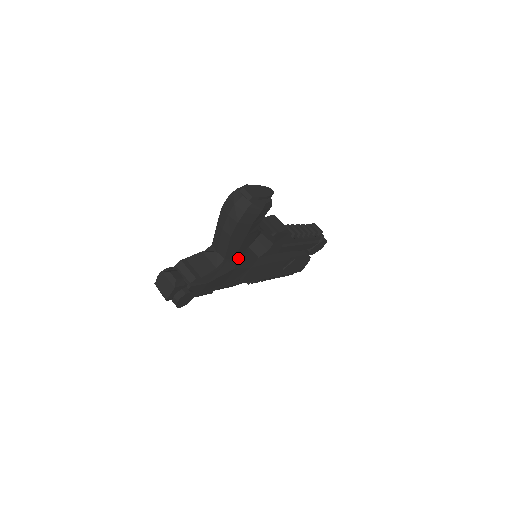
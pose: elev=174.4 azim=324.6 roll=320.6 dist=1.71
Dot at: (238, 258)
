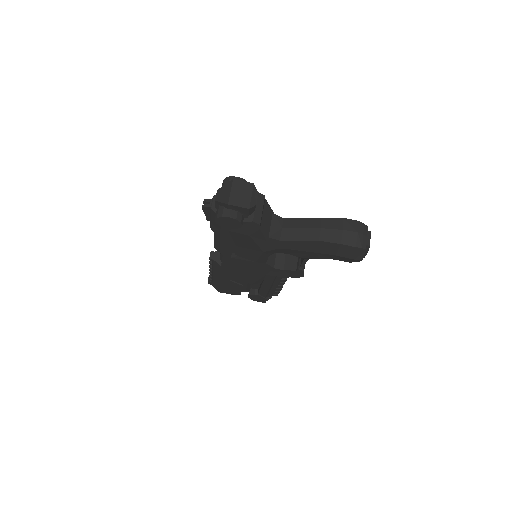
Dot at: (276, 250)
